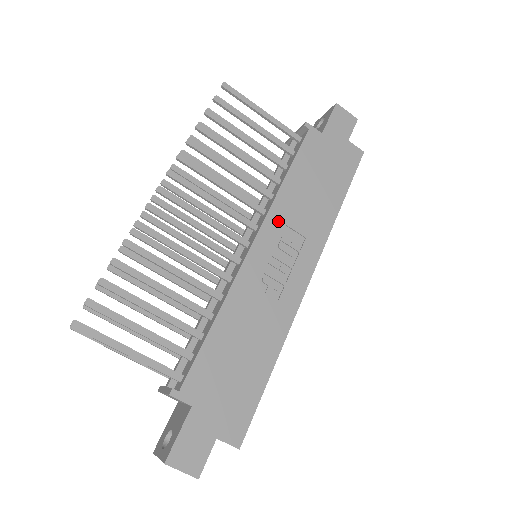
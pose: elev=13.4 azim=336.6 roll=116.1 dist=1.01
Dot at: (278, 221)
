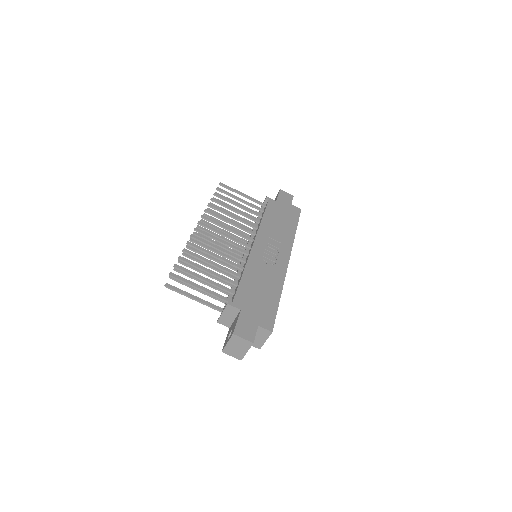
Dot at: (264, 235)
